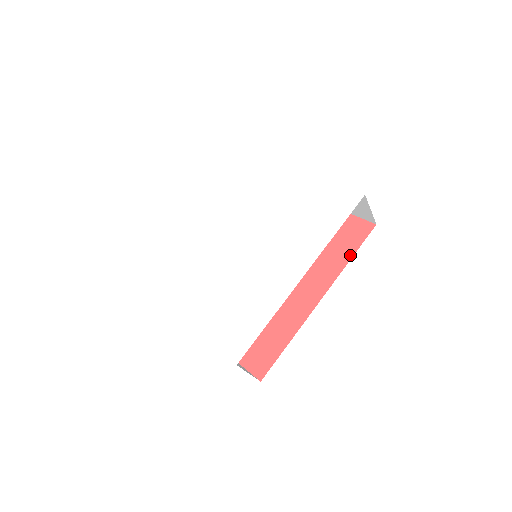
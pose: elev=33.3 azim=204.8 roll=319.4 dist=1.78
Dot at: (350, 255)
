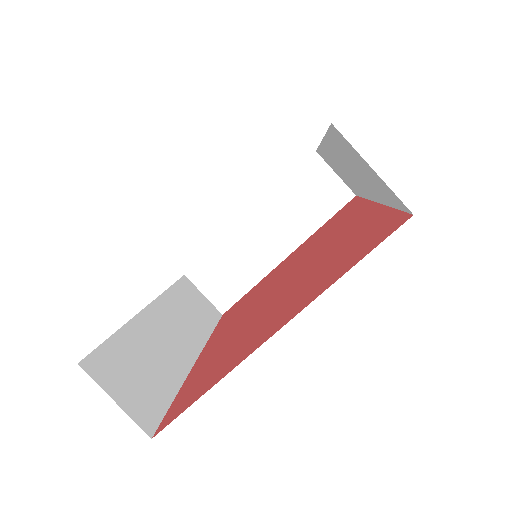
Dot at: (359, 201)
